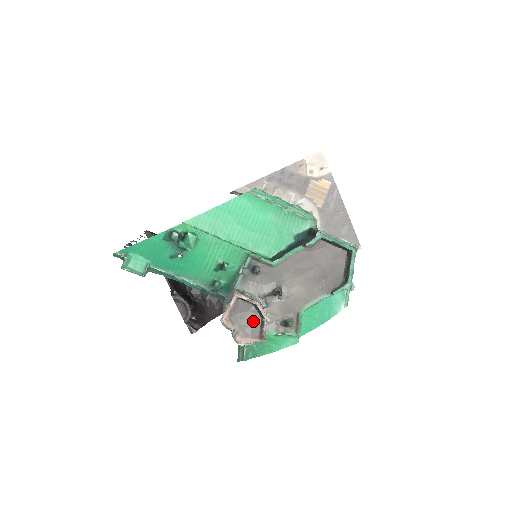
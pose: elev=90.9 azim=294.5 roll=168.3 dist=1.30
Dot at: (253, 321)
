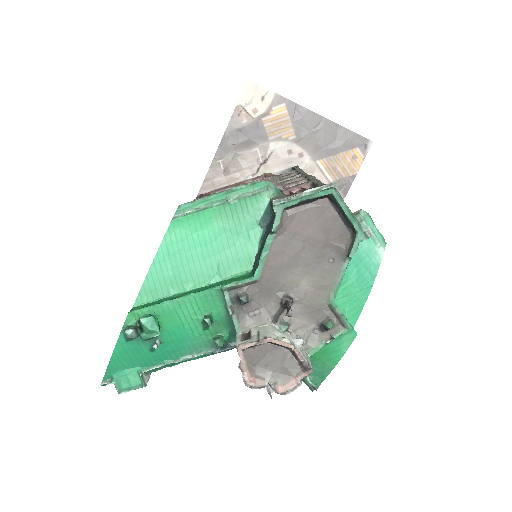
Dot at: (282, 359)
